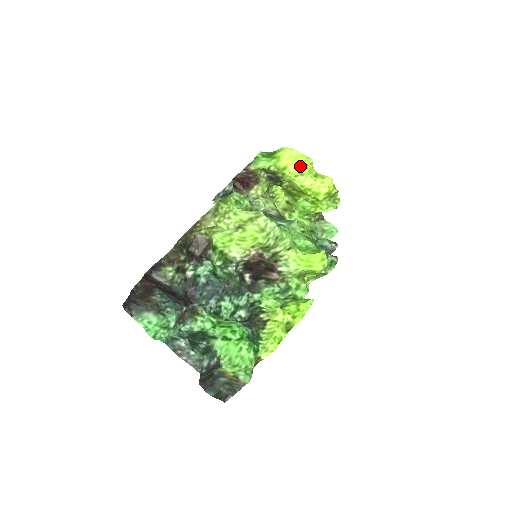
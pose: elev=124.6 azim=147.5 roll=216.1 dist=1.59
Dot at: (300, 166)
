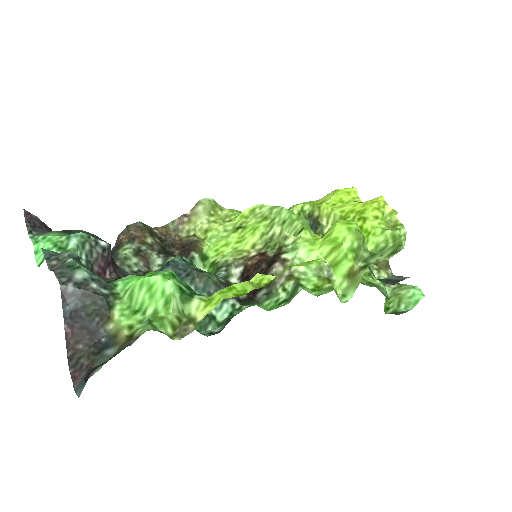
Dot at: (338, 193)
